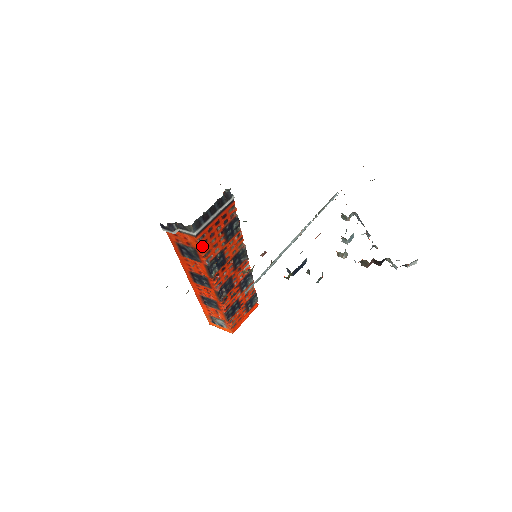
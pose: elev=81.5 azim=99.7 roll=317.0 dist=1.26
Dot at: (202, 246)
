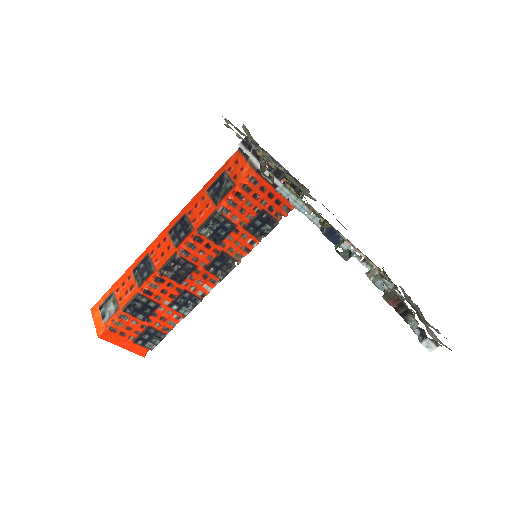
Dot at: (243, 189)
